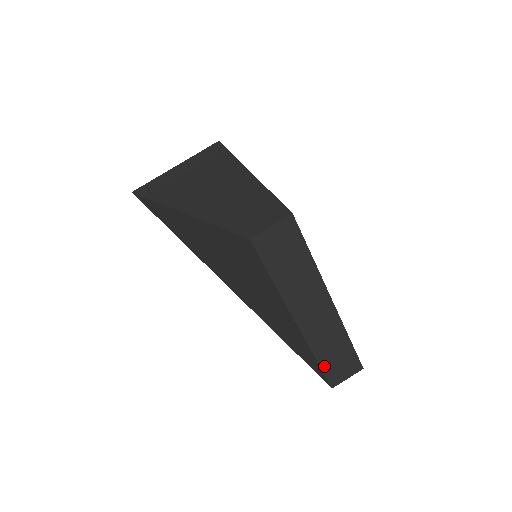
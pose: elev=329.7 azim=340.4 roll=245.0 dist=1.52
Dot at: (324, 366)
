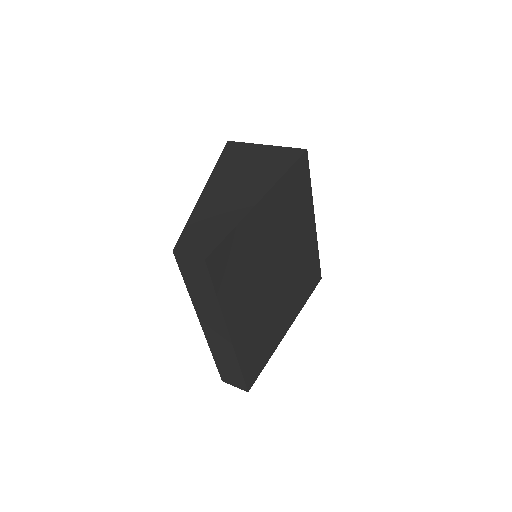
Dot at: (218, 364)
